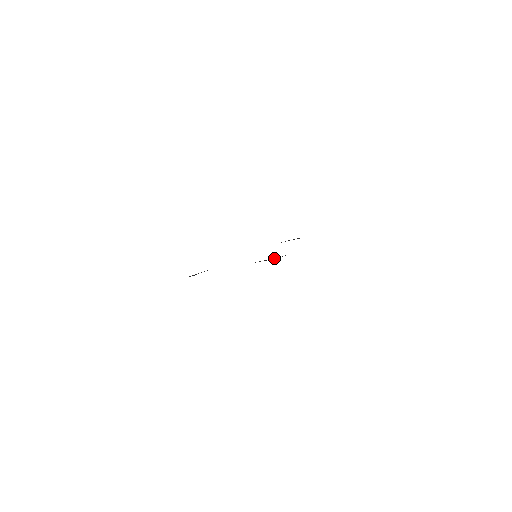
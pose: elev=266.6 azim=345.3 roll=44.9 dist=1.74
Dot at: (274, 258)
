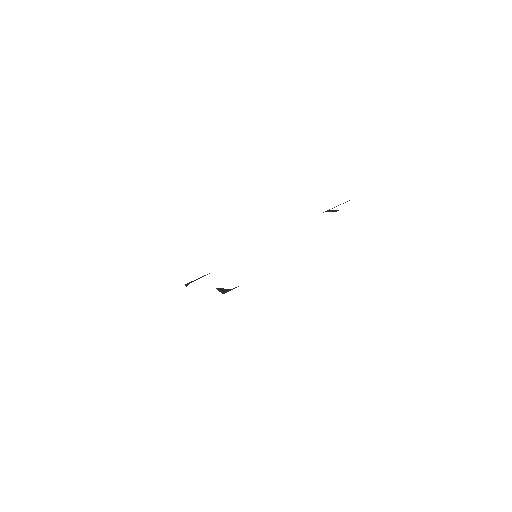
Dot at: (225, 290)
